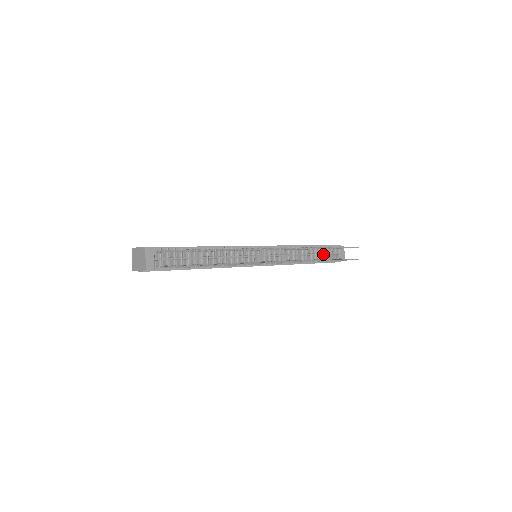
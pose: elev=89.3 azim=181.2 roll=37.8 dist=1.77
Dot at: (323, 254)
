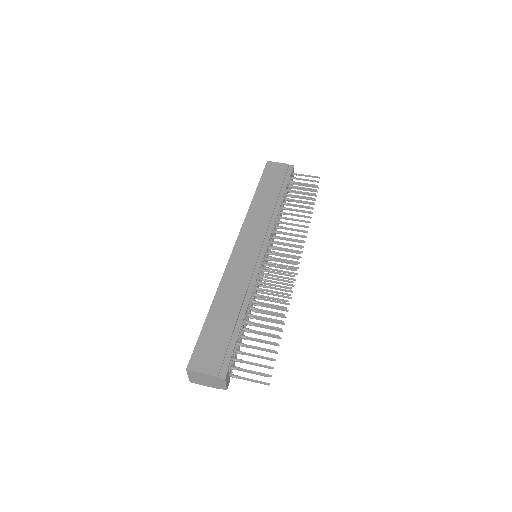
Dot at: occluded
